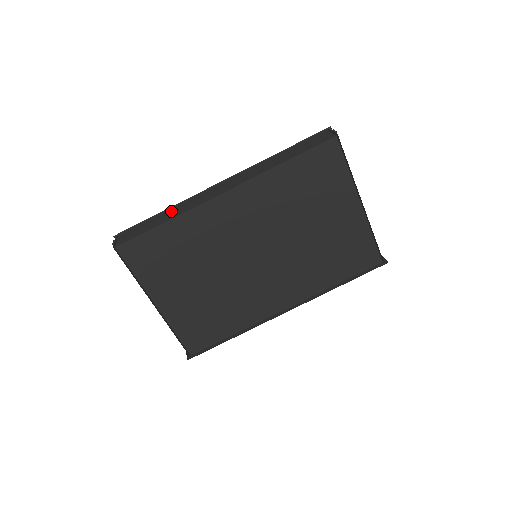
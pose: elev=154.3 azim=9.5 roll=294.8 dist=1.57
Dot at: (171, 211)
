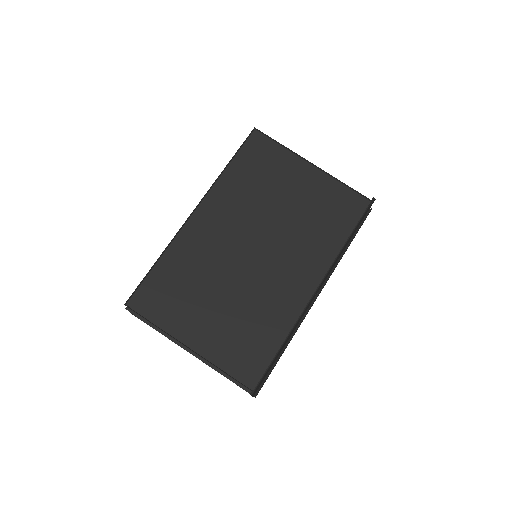
Dot at: occluded
